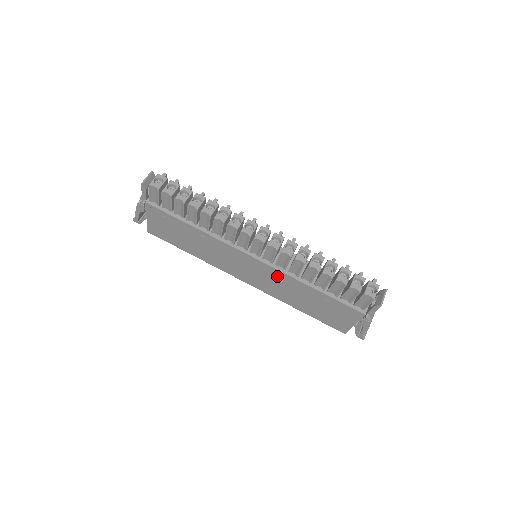
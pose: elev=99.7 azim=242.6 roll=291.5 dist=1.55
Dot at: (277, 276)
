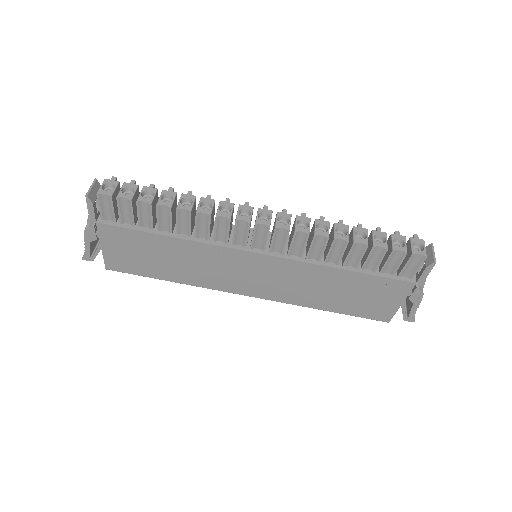
Dot at: (292, 270)
